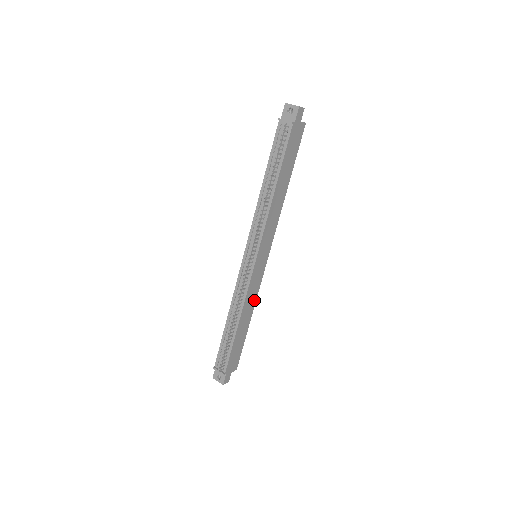
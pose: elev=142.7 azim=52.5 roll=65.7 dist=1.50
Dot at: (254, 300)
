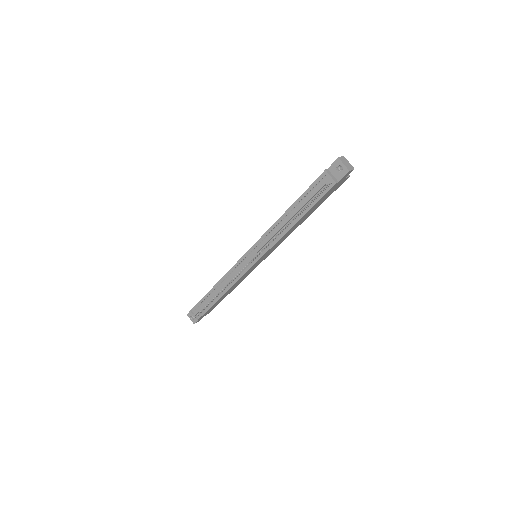
Dot at: (241, 280)
